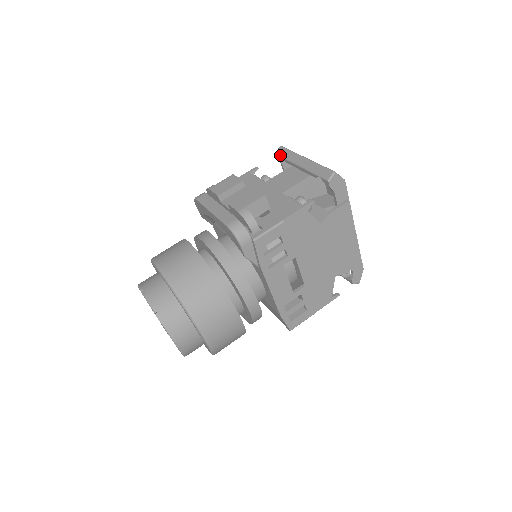
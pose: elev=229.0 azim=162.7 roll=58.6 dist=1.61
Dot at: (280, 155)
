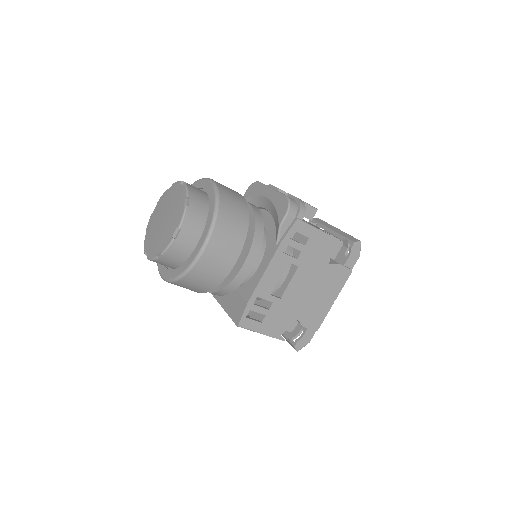
Dot at: (316, 220)
